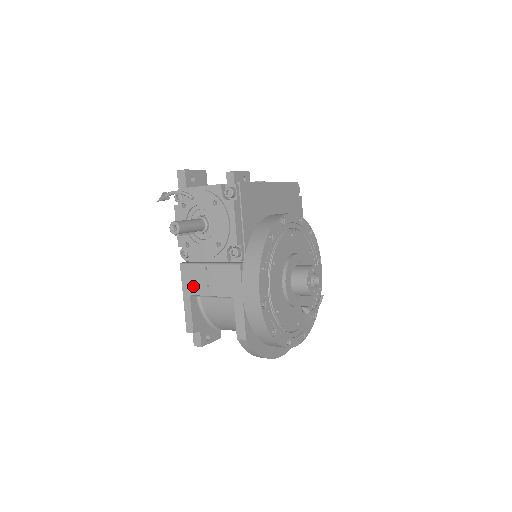
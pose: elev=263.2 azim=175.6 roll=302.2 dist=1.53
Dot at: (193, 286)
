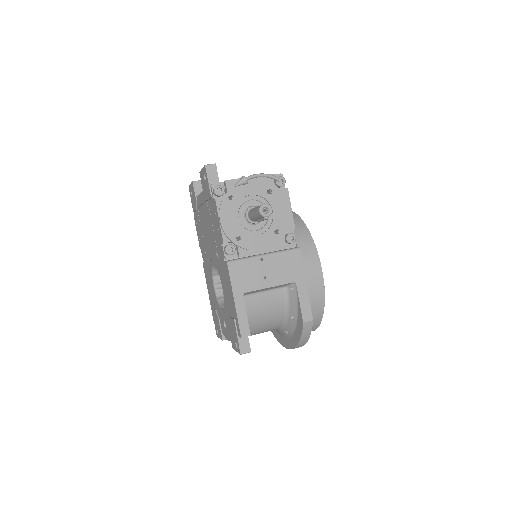
Dot at: (247, 282)
